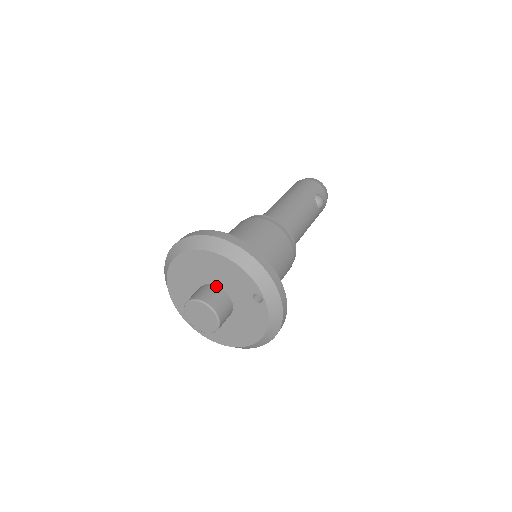
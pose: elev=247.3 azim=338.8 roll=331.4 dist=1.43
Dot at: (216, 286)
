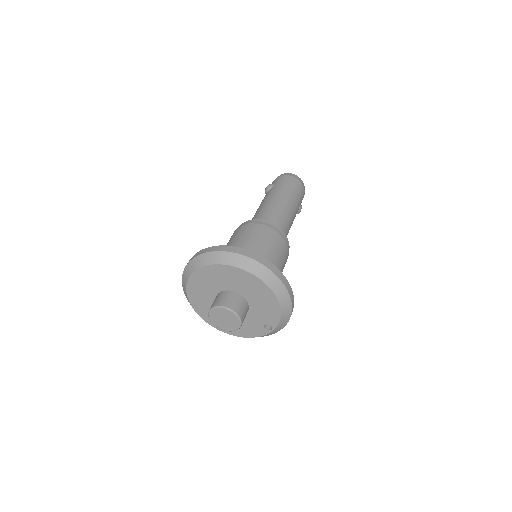
Dot at: (247, 301)
